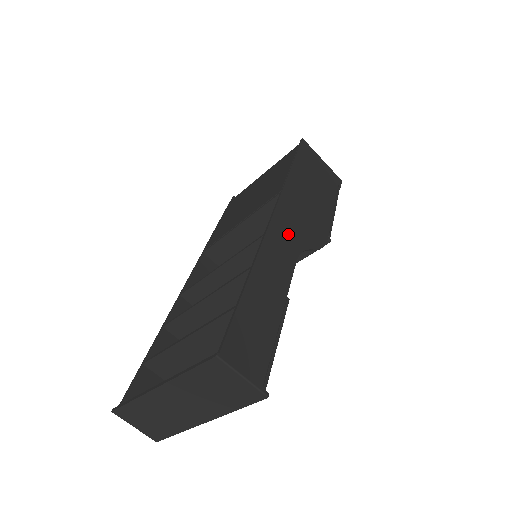
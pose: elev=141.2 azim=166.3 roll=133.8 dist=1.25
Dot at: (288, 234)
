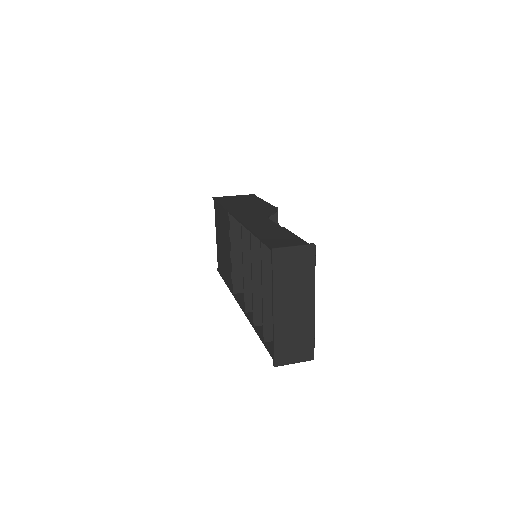
Dot at: (252, 217)
